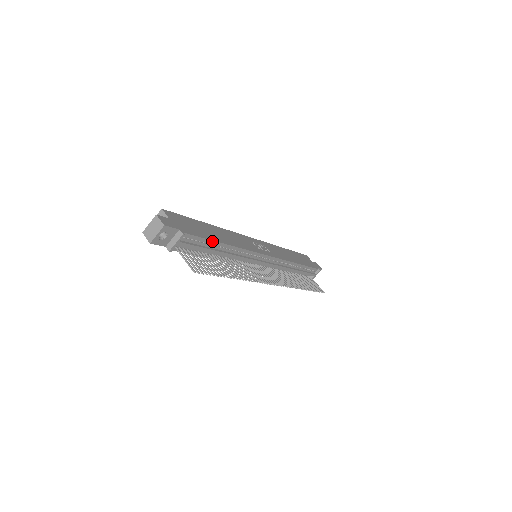
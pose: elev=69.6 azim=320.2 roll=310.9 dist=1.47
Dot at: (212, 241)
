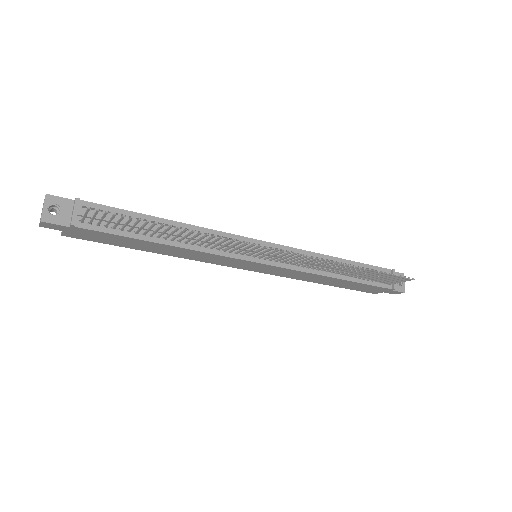
Dot at: (139, 214)
